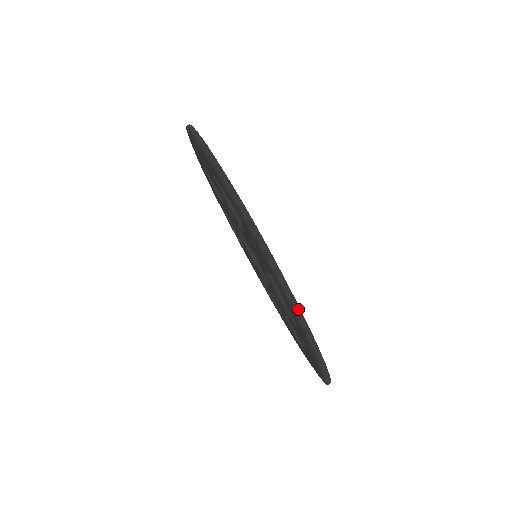
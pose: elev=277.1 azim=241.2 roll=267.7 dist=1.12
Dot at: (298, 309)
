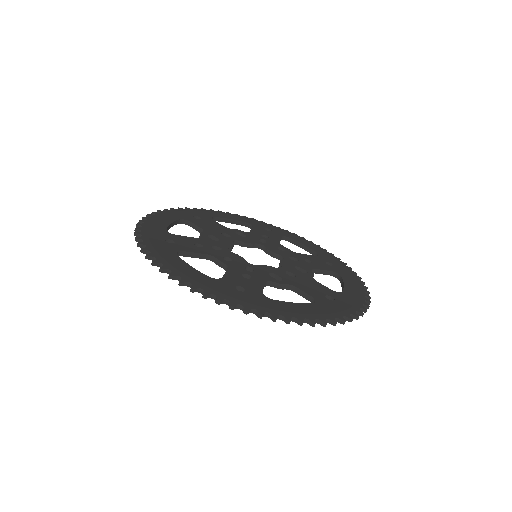
Dot at: (365, 297)
